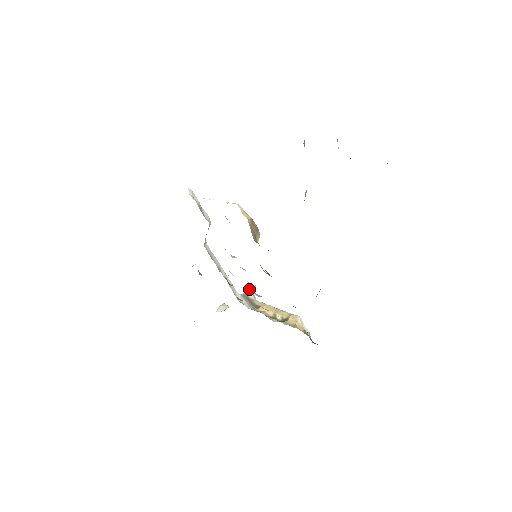
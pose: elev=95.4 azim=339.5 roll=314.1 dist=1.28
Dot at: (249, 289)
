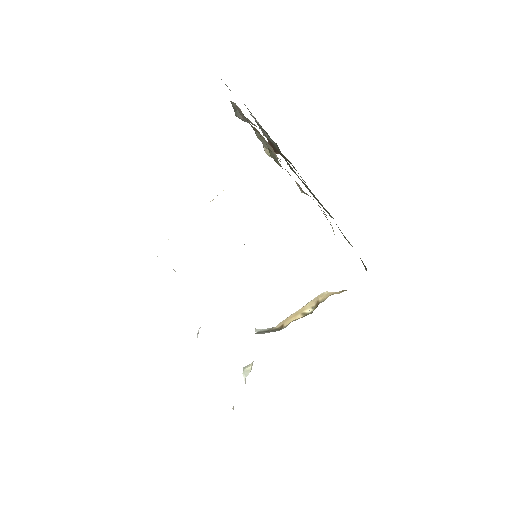
Dot at: (256, 329)
